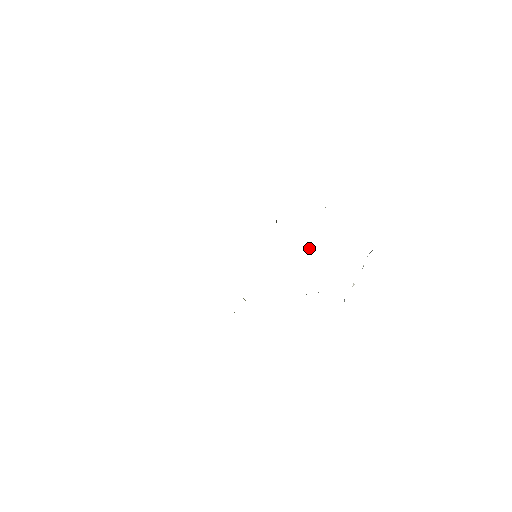
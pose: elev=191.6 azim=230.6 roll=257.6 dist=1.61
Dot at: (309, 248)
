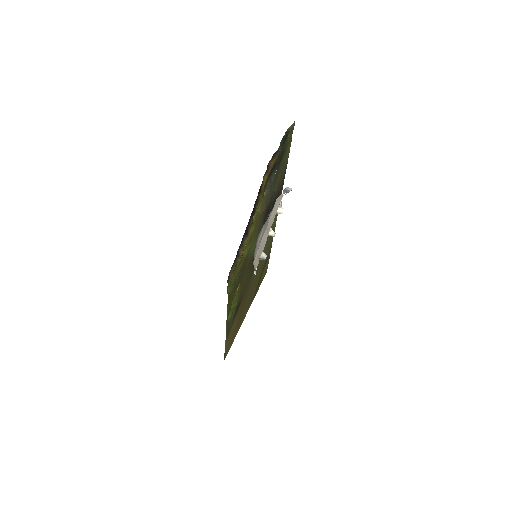
Dot at: (259, 213)
